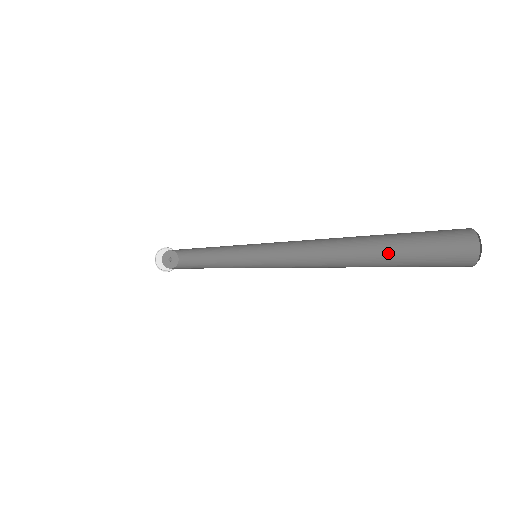
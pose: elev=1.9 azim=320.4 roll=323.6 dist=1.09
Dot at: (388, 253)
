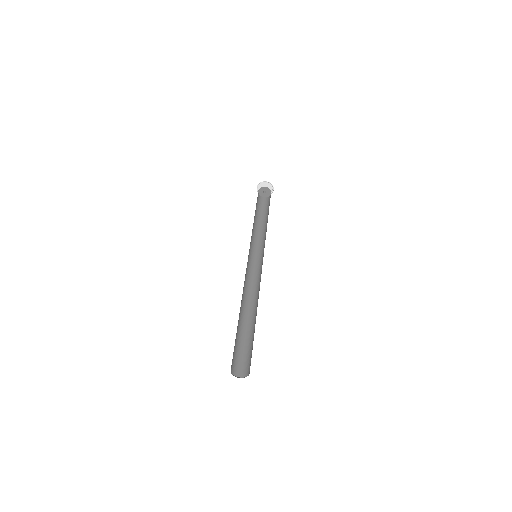
Dot at: occluded
